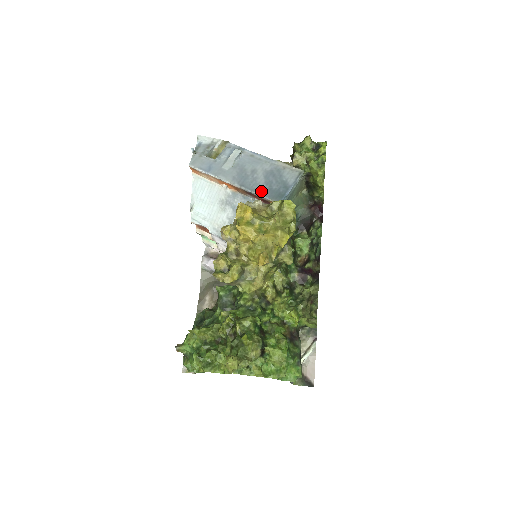
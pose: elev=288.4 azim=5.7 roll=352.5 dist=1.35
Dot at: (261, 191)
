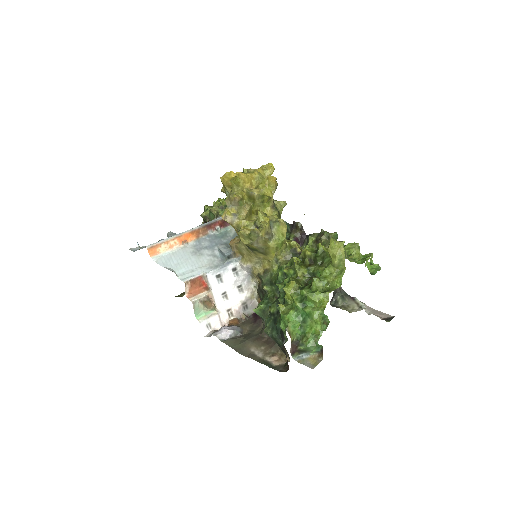
Dot at: (215, 219)
